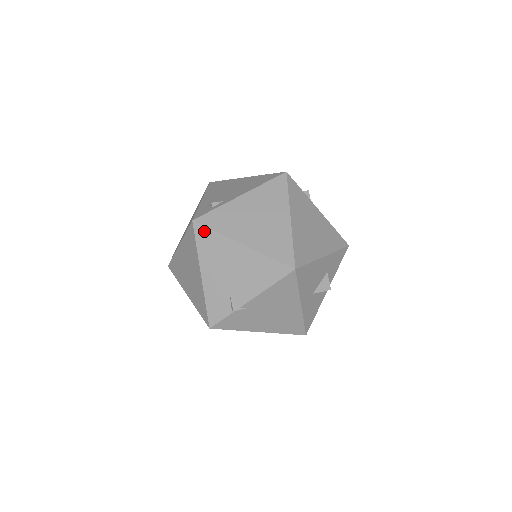
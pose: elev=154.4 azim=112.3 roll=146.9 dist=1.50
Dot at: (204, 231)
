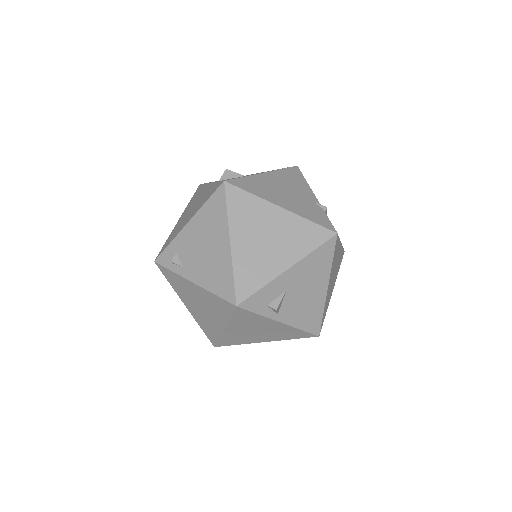
Dot at: occluded
